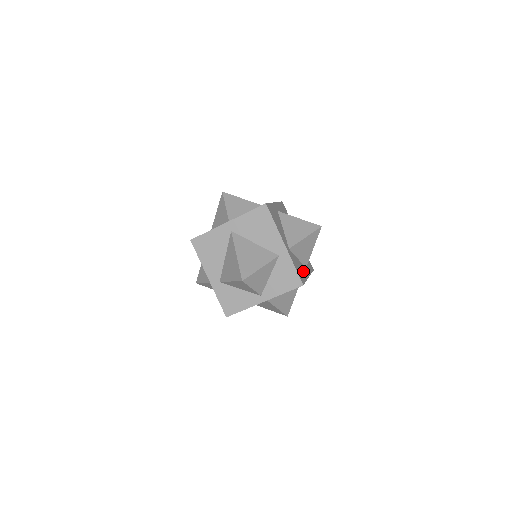
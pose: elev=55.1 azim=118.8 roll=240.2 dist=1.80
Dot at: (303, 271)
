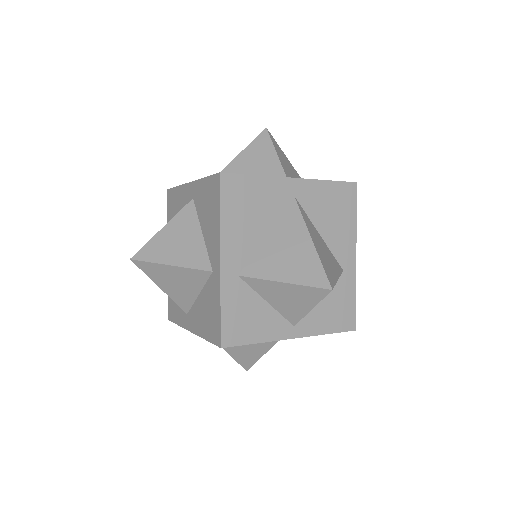
Dot at: occluded
